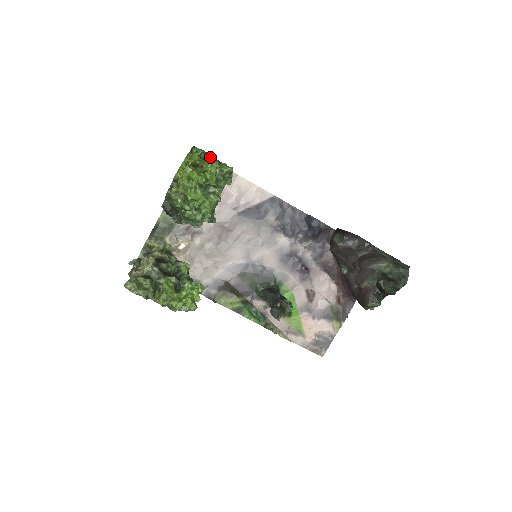
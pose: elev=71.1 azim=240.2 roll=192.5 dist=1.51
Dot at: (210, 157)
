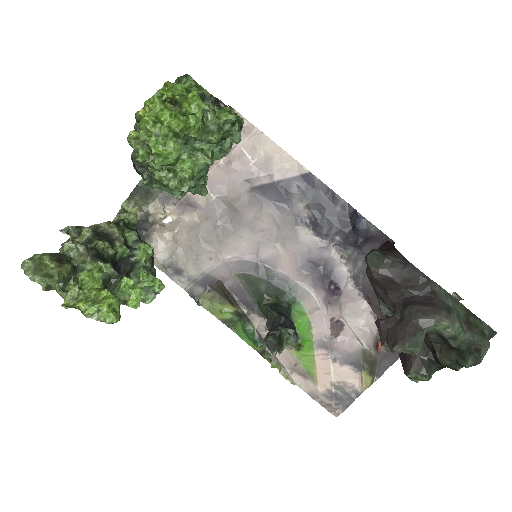
Dot at: (195, 91)
